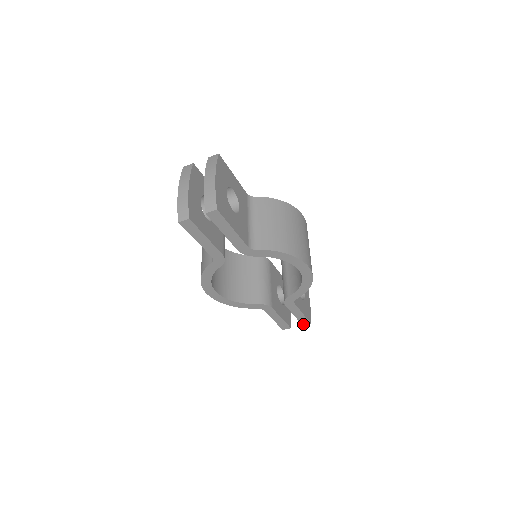
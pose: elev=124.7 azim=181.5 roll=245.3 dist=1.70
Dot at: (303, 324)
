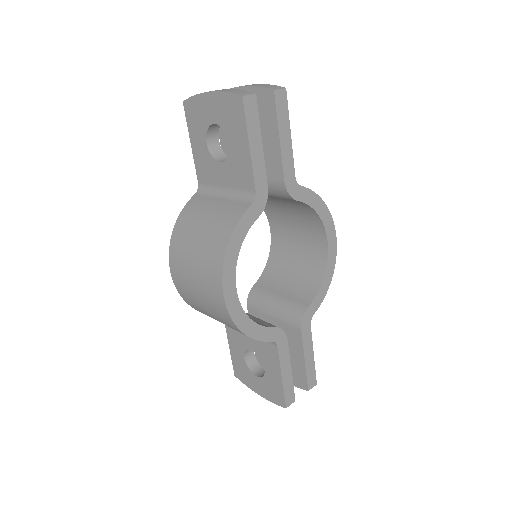
Dot at: (309, 387)
